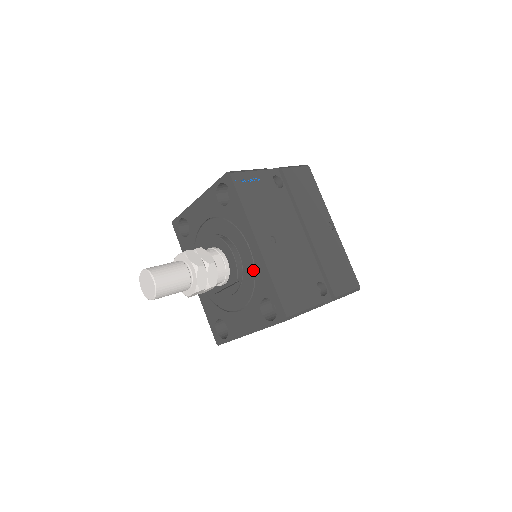
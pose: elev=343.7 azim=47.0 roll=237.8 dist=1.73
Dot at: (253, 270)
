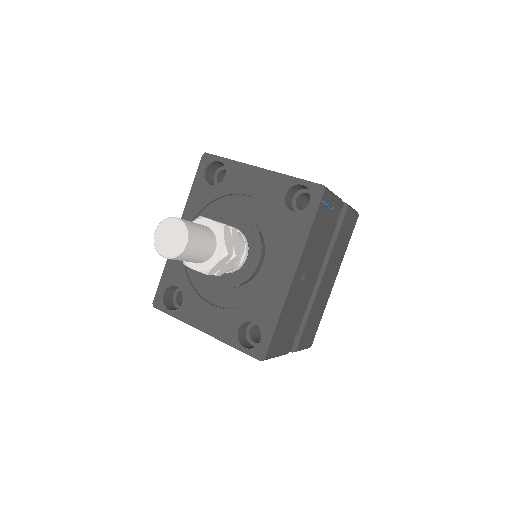
Dot at: (266, 290)
